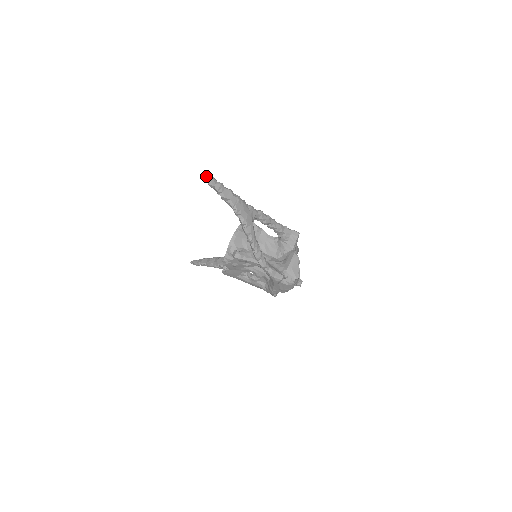
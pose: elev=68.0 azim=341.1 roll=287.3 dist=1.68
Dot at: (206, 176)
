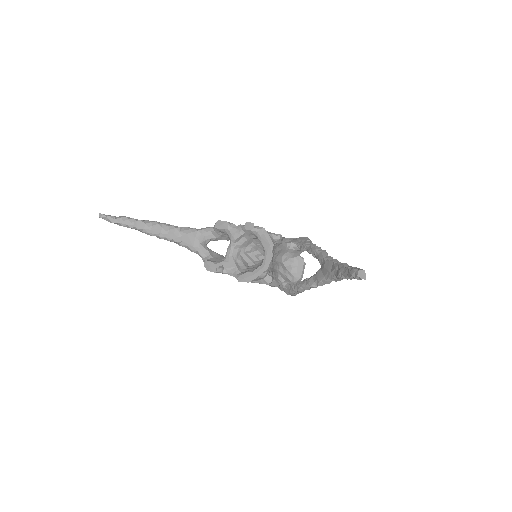
Dot at: (363, 277)
